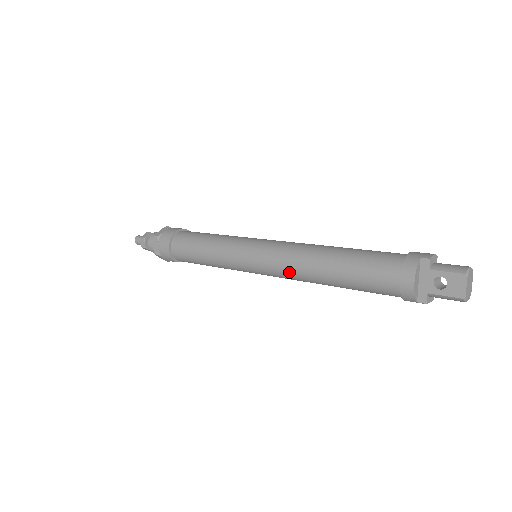
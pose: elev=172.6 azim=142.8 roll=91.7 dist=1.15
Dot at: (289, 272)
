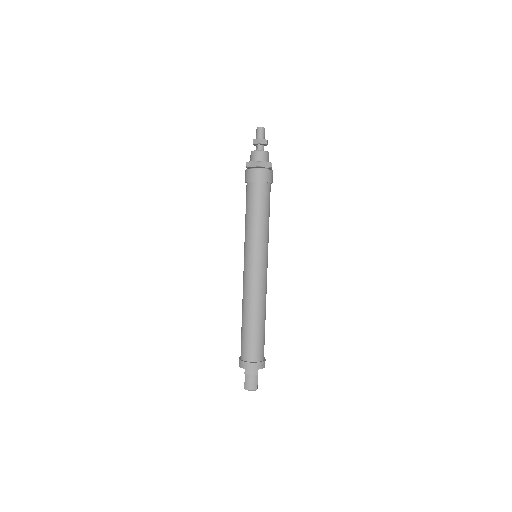
Dot at: occluded
